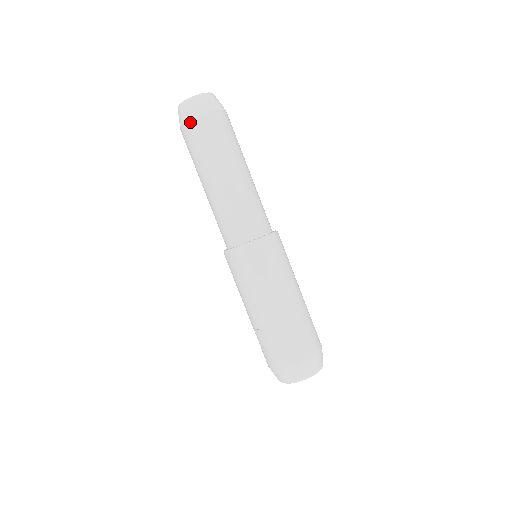
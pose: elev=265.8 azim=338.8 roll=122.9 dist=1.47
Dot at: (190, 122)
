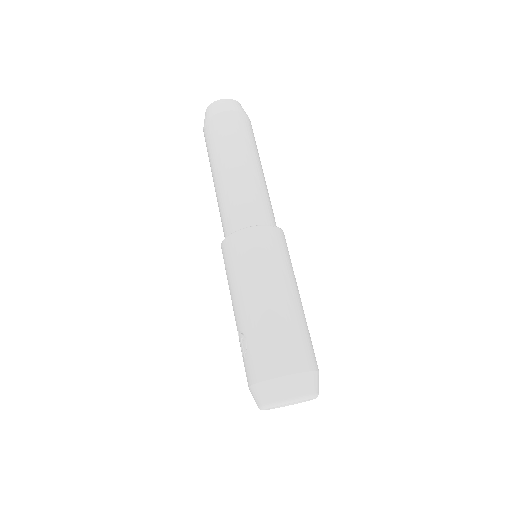
Dot at: (209, 121)
